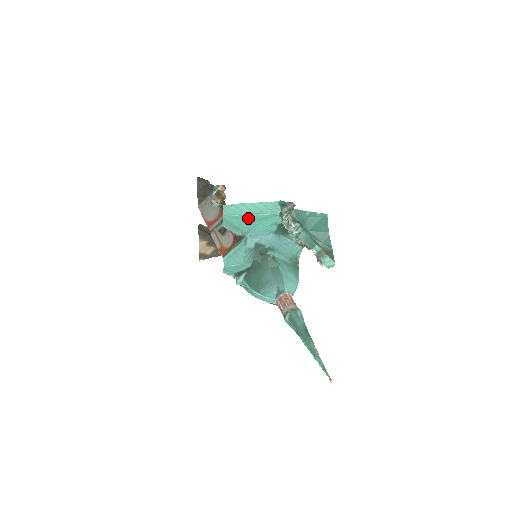
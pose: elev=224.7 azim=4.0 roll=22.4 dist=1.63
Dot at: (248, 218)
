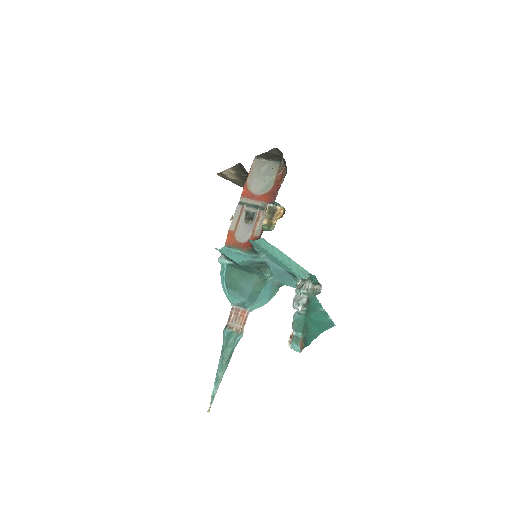
Dot at: occluded
